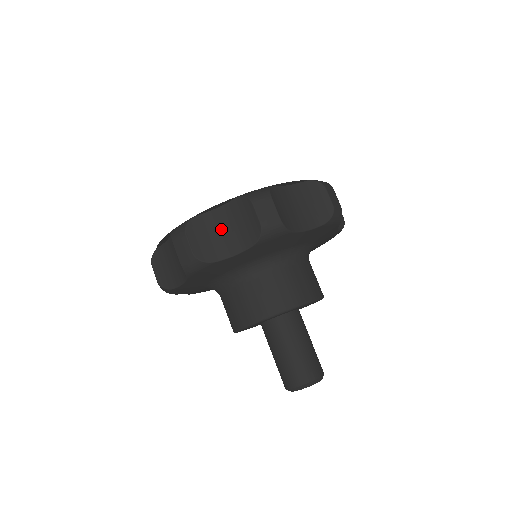
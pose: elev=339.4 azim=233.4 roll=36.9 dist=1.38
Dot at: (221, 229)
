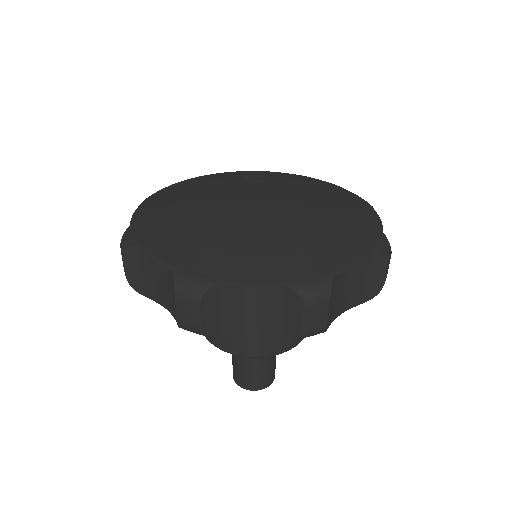
Dot at: (159, 277)
